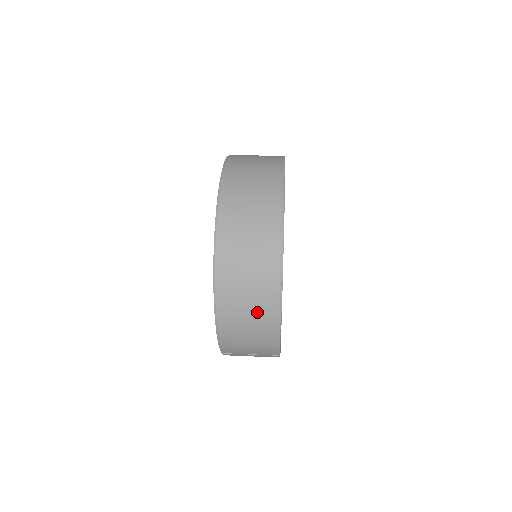
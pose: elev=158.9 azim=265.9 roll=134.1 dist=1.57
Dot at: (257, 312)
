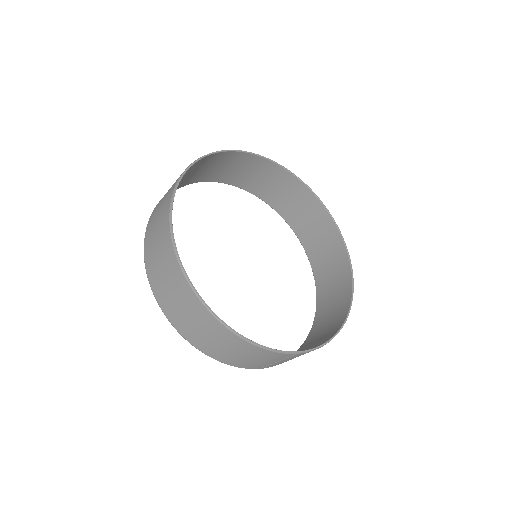
Dot at: (215, 335)
